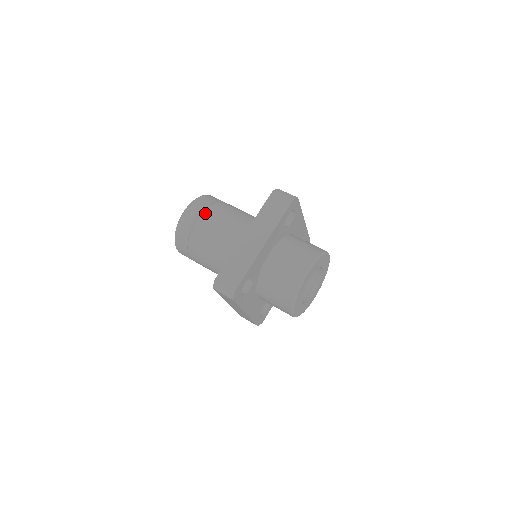
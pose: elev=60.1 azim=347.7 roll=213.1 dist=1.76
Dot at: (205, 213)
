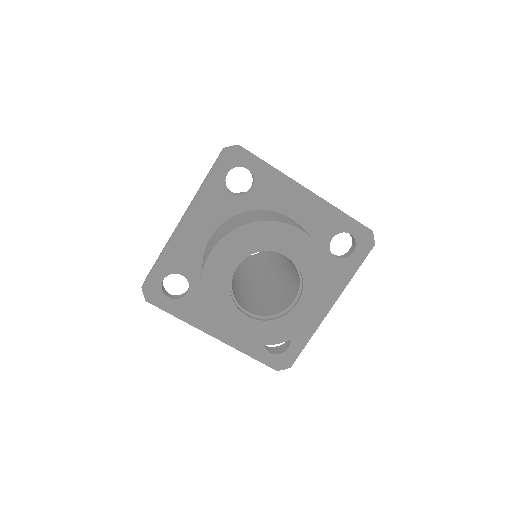
Dot at: occluded
